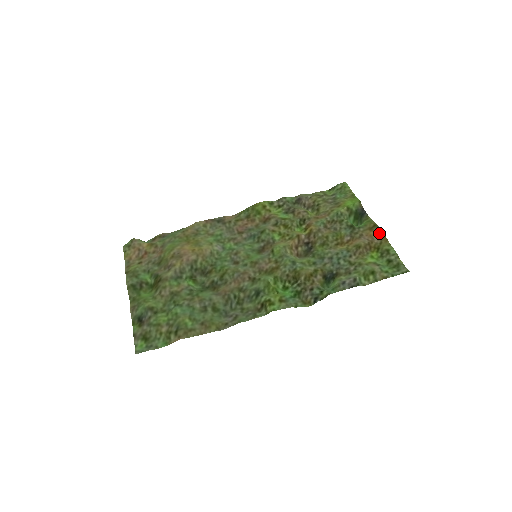
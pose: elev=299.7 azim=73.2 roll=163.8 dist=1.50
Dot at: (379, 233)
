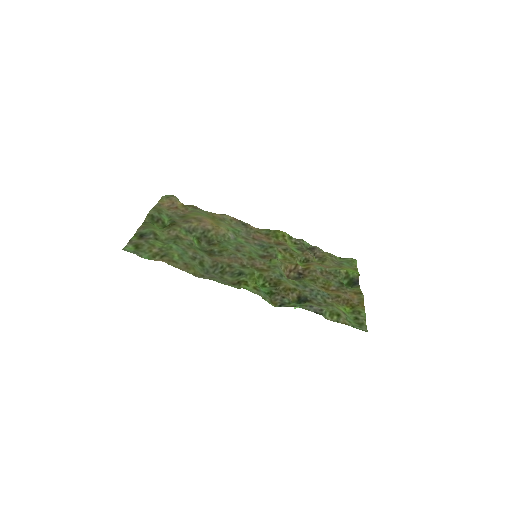
Dot at: (361, 299)
